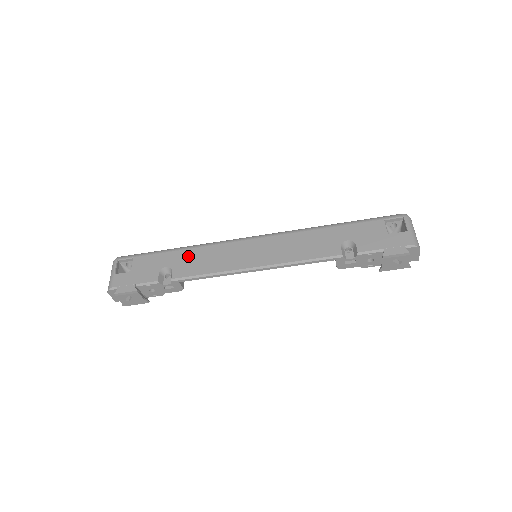
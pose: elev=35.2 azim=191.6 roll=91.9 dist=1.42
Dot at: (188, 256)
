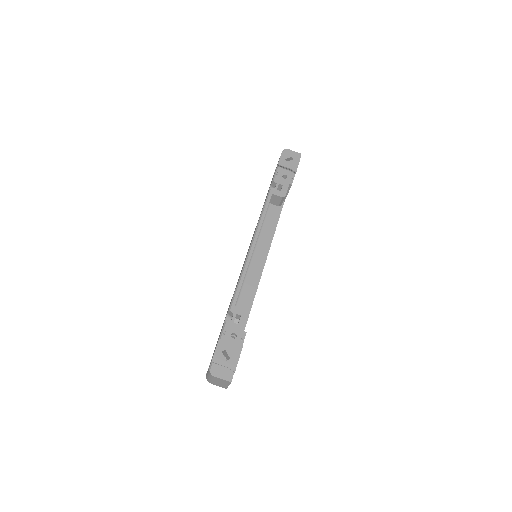
Dot at: occluded
